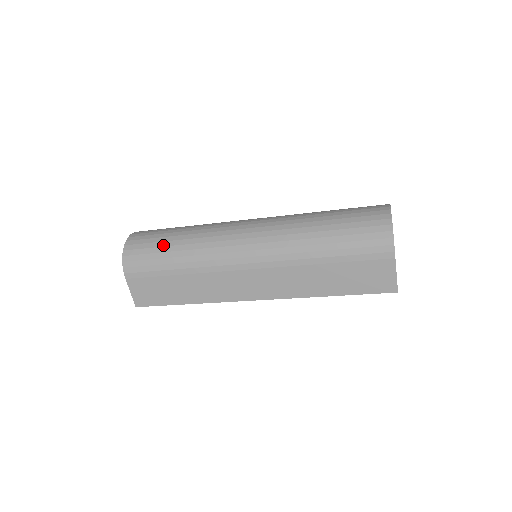
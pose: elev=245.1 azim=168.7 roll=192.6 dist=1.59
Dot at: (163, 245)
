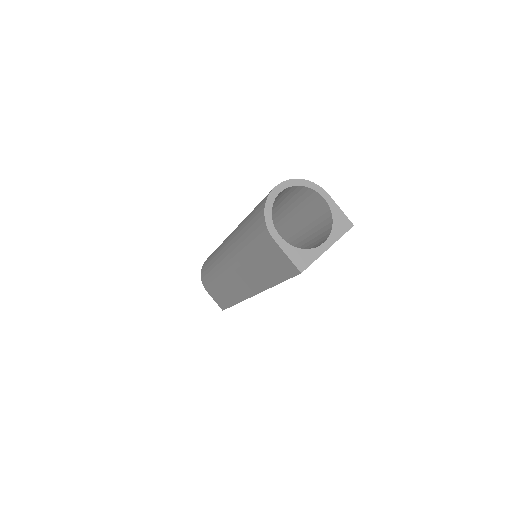
Dot at: (208, 262)
